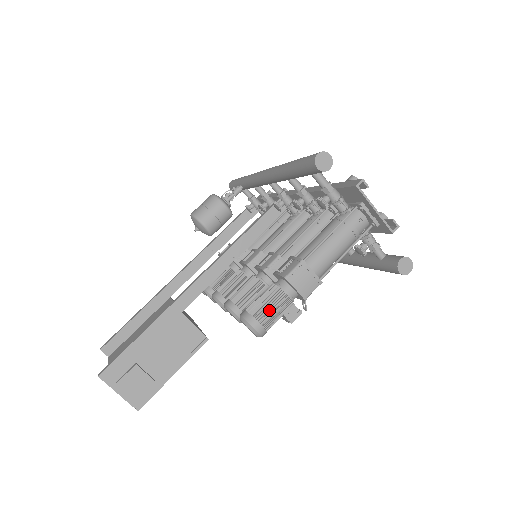
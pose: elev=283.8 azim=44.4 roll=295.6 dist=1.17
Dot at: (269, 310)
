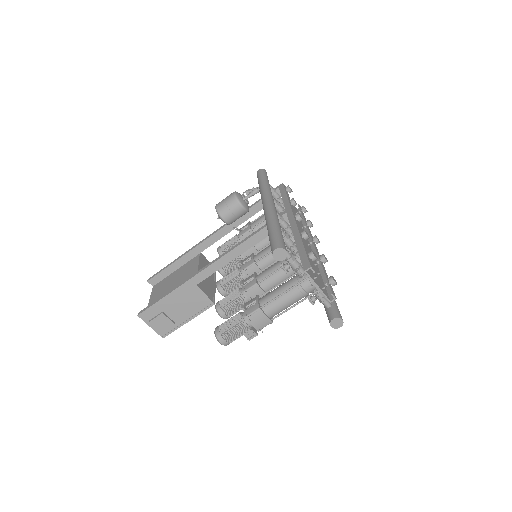
Dot at: (232, 333)
